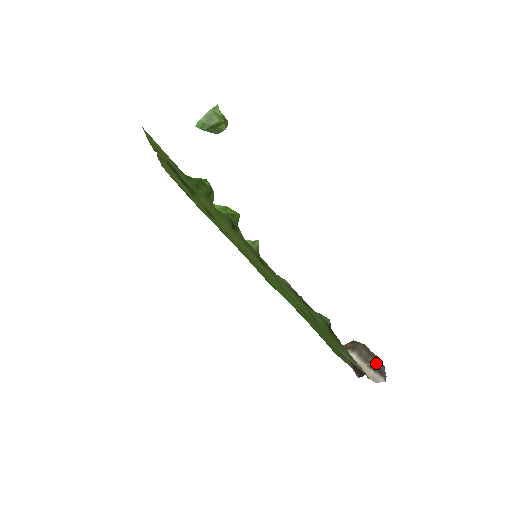
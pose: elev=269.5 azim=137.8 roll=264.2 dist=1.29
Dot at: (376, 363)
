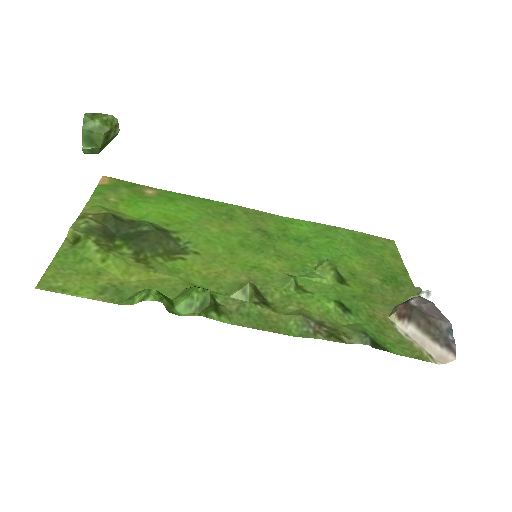
Dot at: (440, 334)
